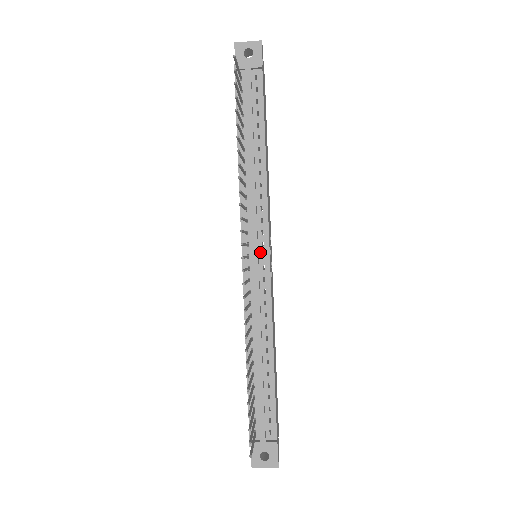
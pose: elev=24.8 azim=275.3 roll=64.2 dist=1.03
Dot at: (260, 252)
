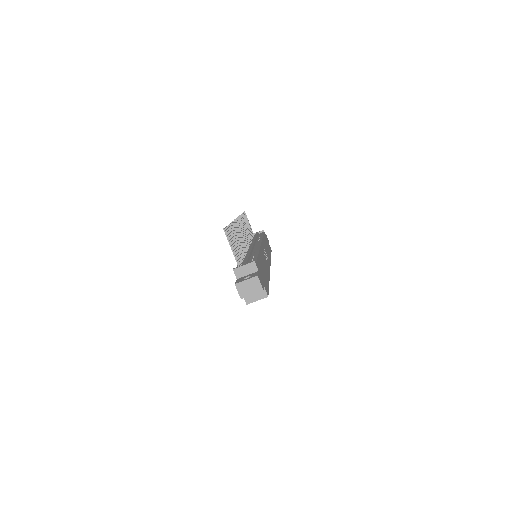
Dot at: (256, 245)
